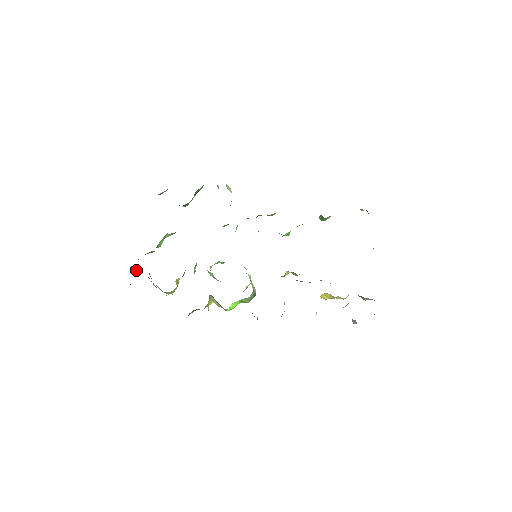
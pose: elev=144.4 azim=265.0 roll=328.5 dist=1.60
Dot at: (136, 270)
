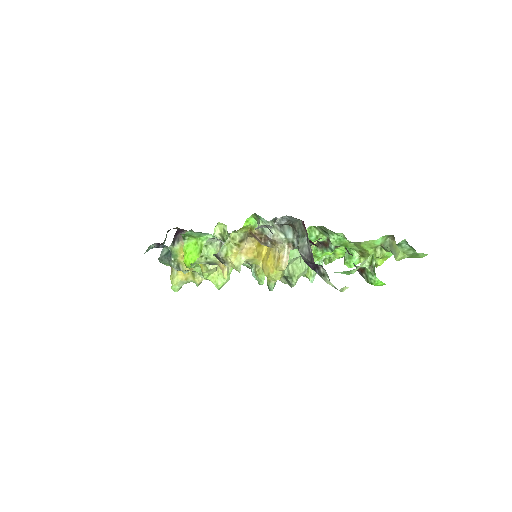
Dot at: occluded
